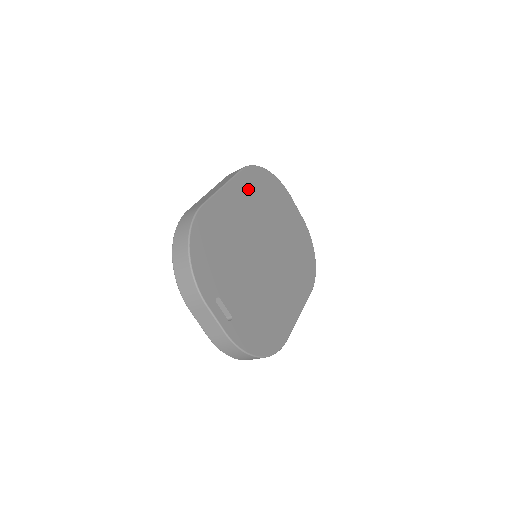
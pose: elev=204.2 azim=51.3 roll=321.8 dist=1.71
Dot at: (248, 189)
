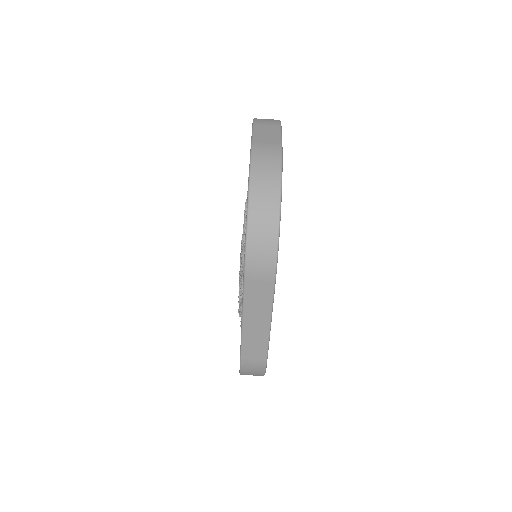
Dot at: occluded
